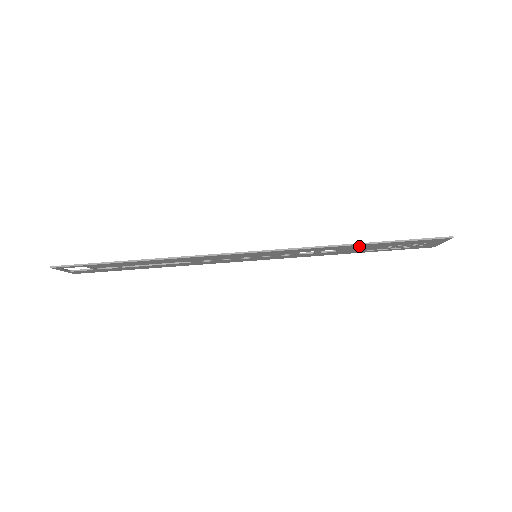
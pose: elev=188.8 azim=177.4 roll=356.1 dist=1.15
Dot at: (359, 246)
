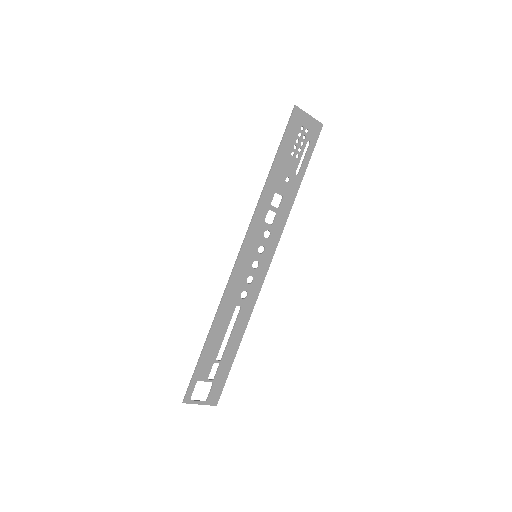
Dot at: (275, 175)
